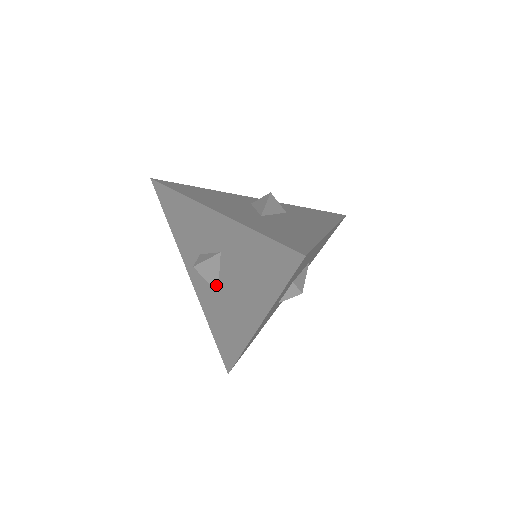
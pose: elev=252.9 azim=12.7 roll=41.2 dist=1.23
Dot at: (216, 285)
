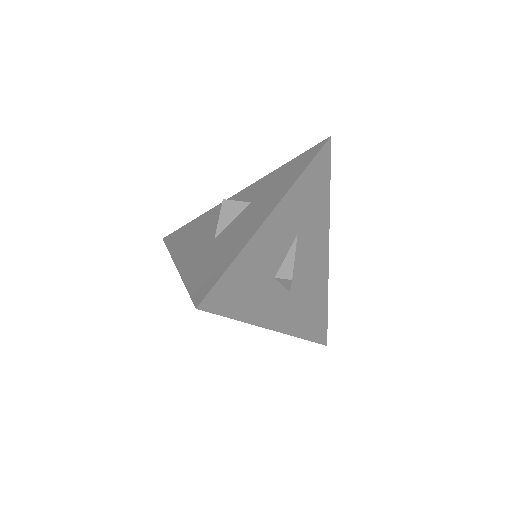
Dot at: occluded
